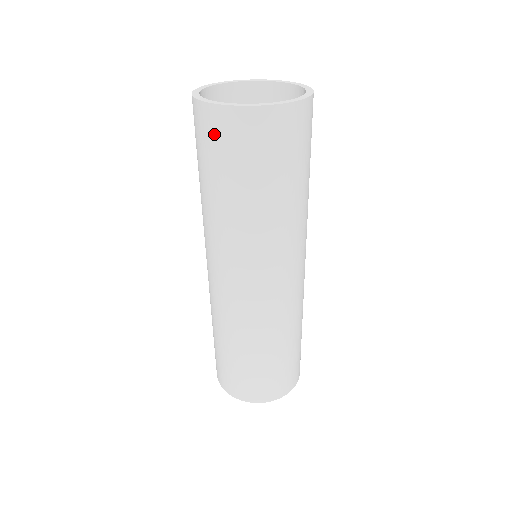
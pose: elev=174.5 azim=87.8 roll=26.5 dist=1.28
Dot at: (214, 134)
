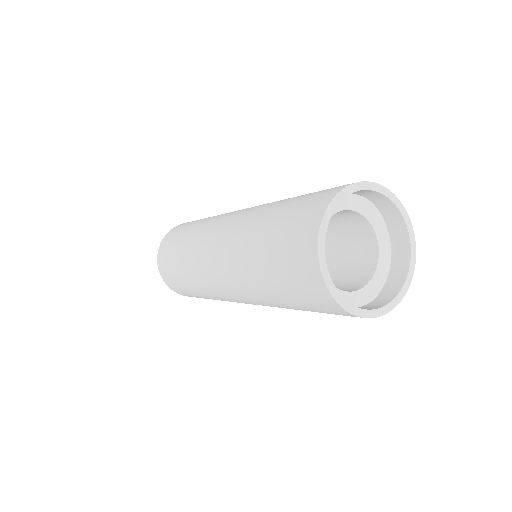
Dot at: (329, 311)
